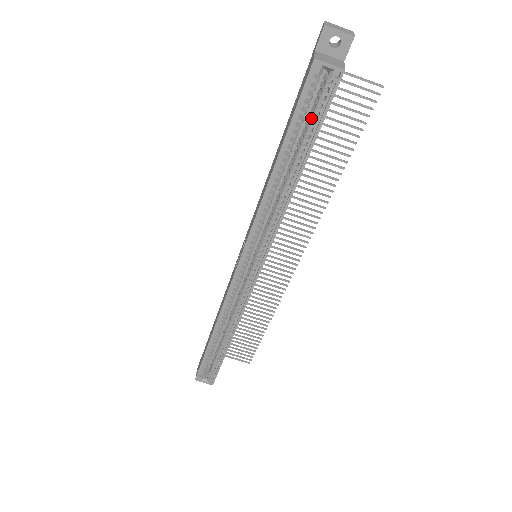
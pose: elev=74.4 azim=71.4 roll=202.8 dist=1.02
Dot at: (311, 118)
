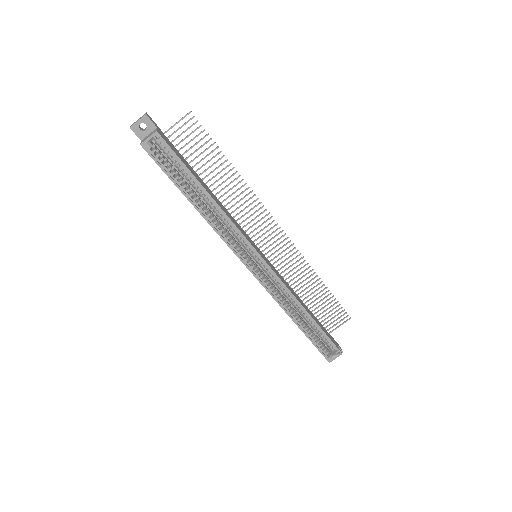
Dot at: (176, 166)
